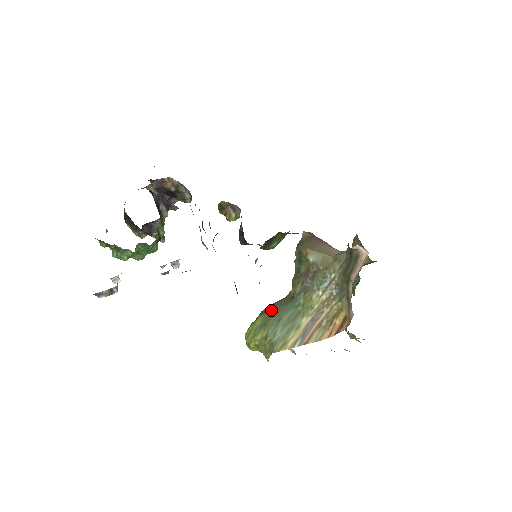
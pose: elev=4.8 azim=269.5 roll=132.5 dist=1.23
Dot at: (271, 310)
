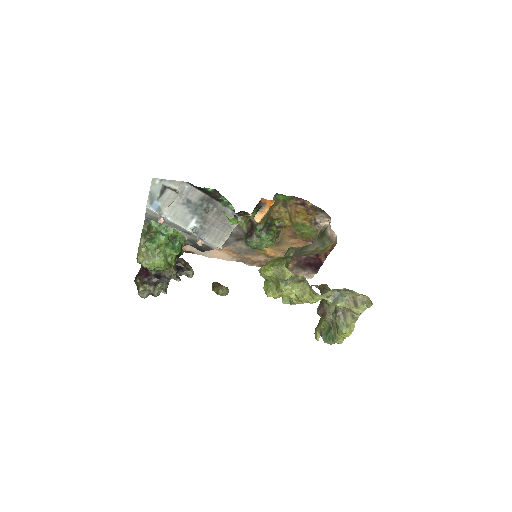
Dot at: occluded
